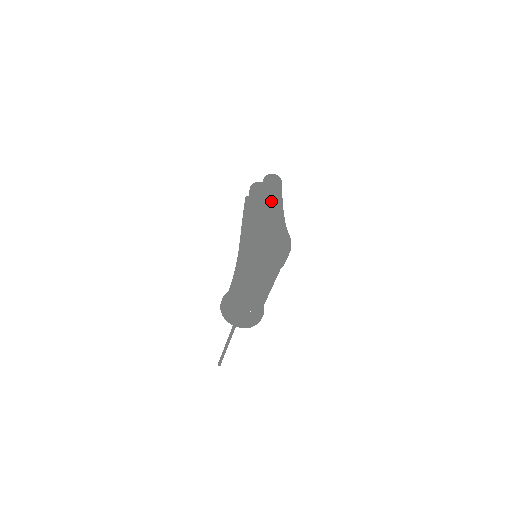
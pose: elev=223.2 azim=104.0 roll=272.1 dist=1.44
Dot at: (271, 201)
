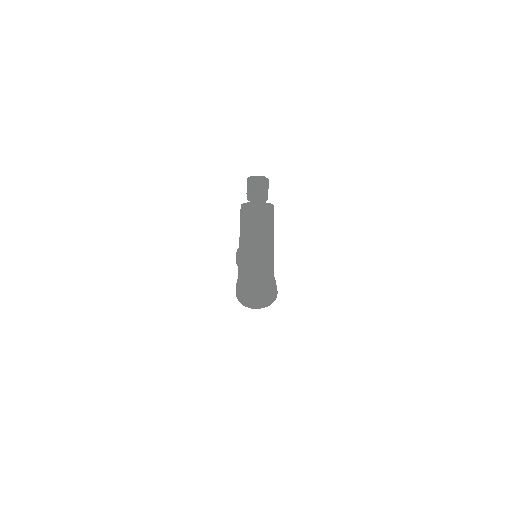
Dot at: (257, 261)
